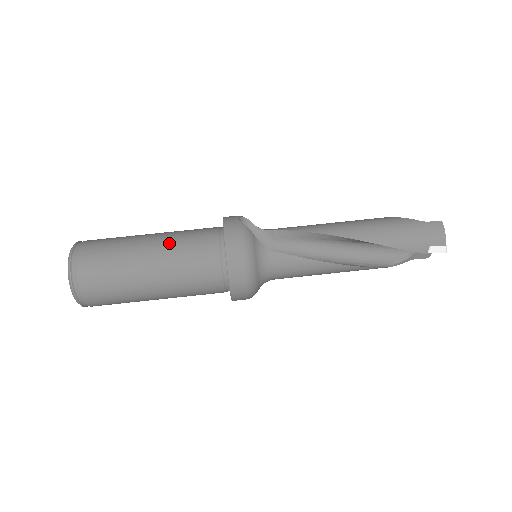
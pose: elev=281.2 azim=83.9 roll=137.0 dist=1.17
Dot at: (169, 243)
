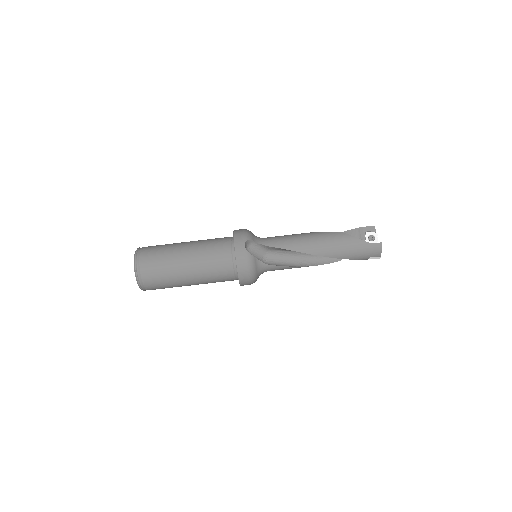
Dot at: (200, 264)
